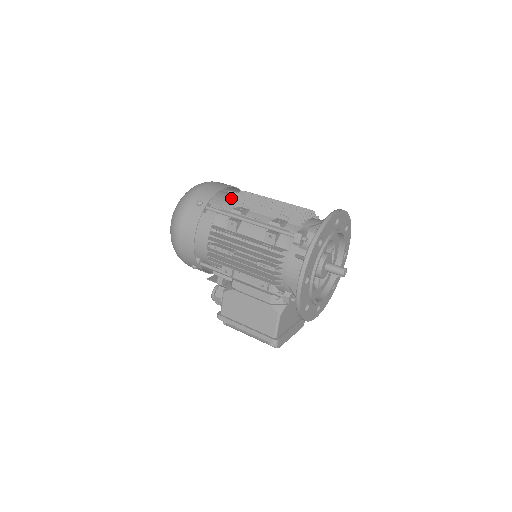
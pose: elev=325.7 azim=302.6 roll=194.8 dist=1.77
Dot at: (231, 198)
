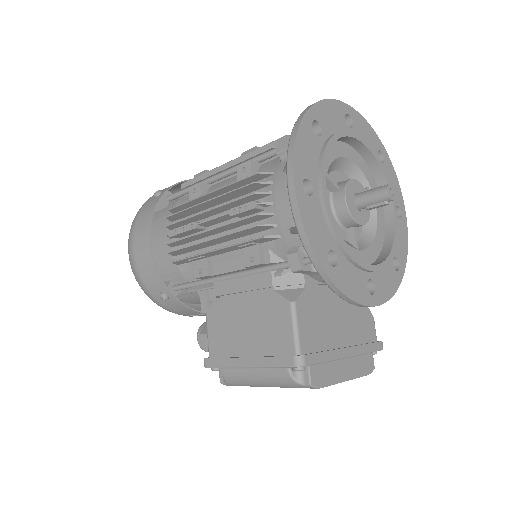
Dot at: occluded
